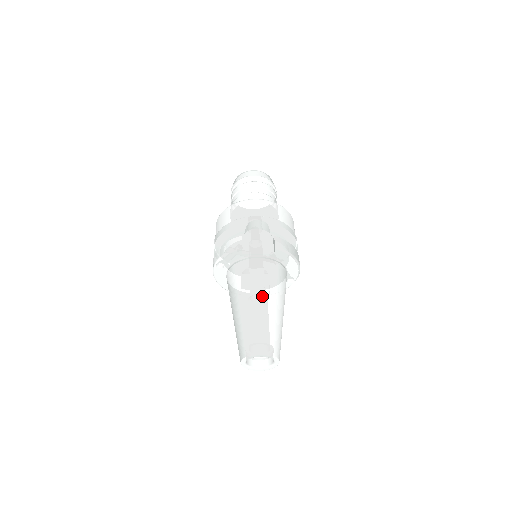
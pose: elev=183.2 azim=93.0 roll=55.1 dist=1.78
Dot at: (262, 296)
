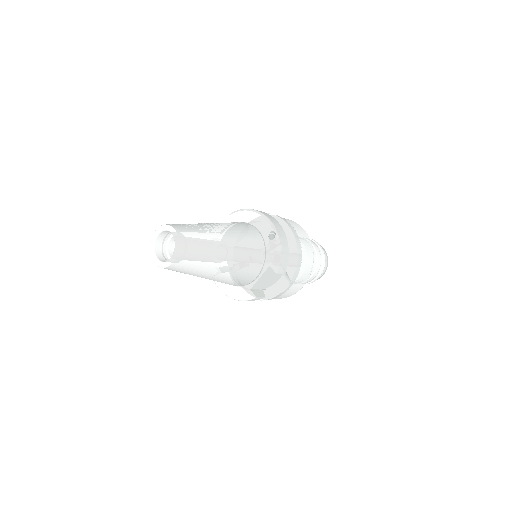
Dot at: occluded
